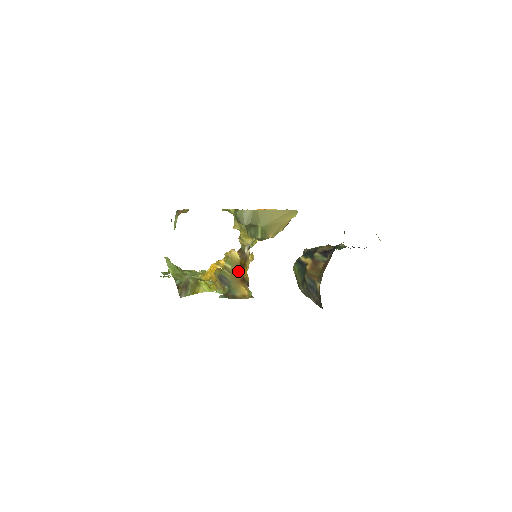
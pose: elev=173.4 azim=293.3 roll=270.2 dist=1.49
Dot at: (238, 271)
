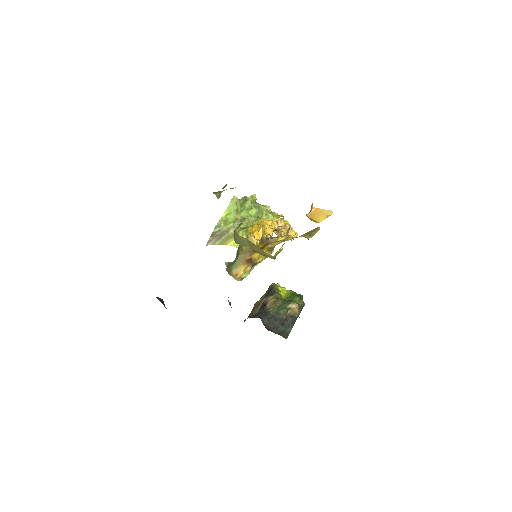
Dot at: (250, 252)
